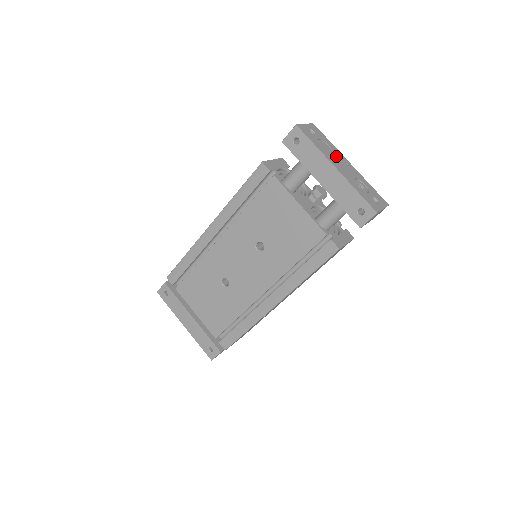
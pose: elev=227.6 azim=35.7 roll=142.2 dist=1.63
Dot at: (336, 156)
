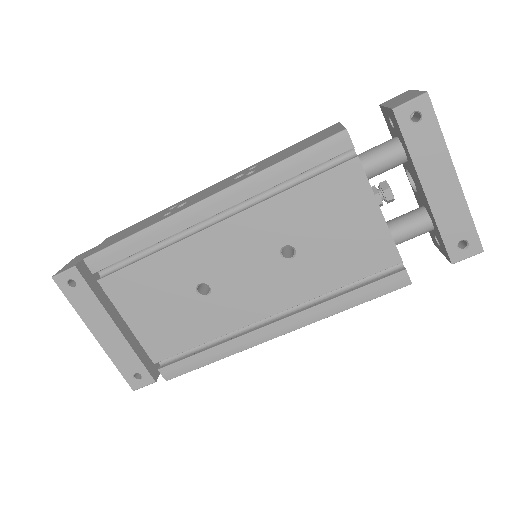
Dot at: occluded
